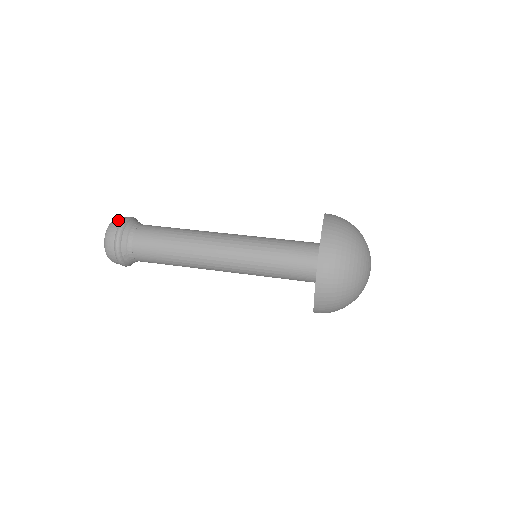
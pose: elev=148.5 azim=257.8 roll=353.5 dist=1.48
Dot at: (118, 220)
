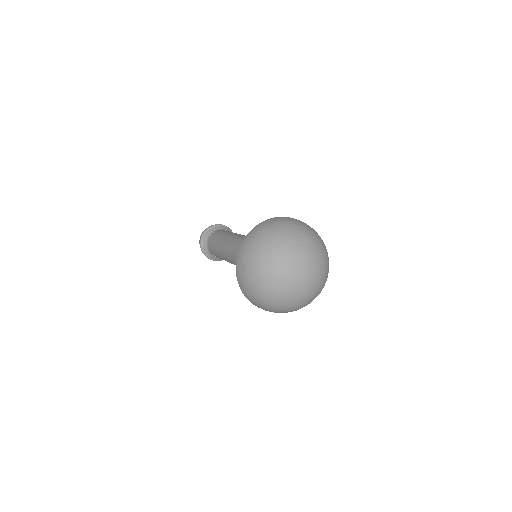
Dot at: (202, 232)
